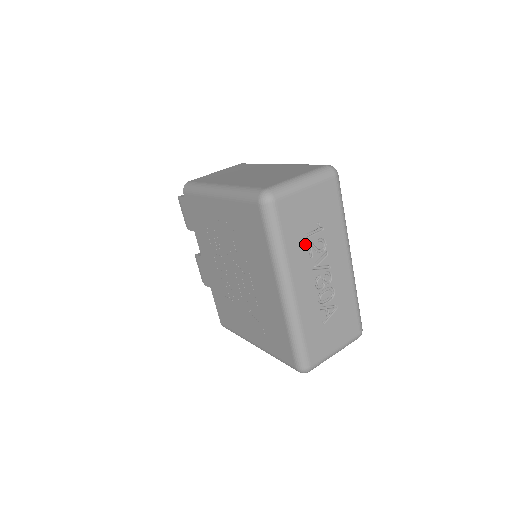
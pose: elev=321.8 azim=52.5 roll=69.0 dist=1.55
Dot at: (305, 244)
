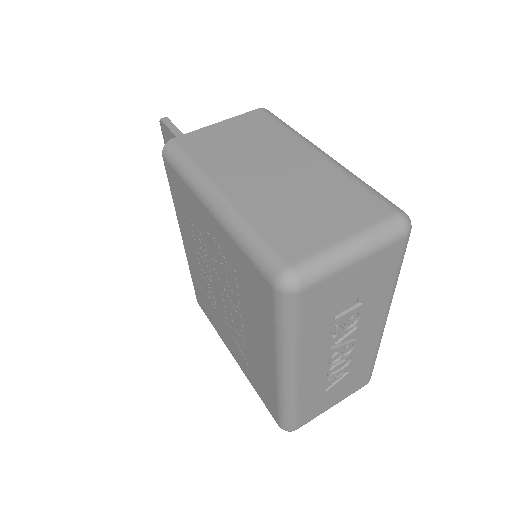
Dot at: (330, 326)
